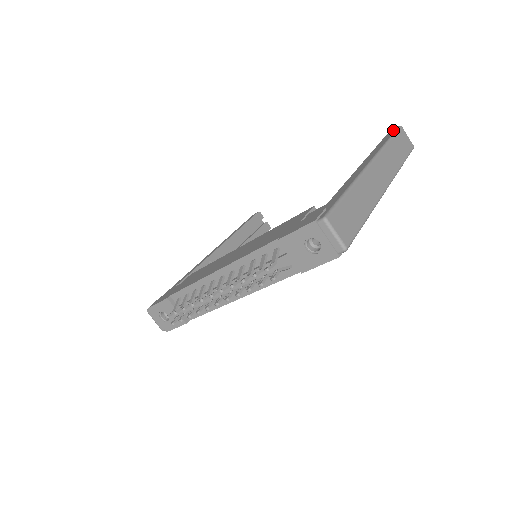
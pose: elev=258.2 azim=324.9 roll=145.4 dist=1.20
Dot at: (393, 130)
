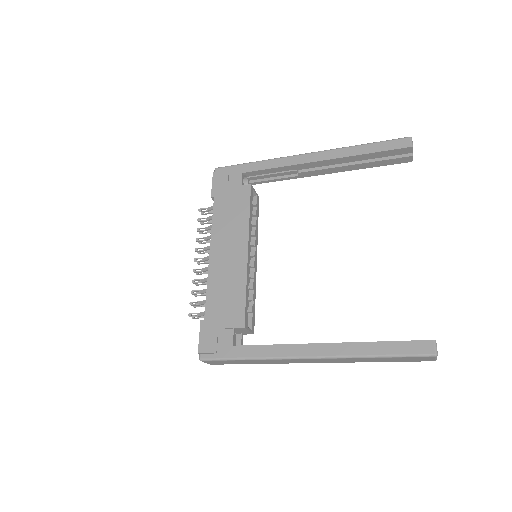
Dot at: (424, 349)
